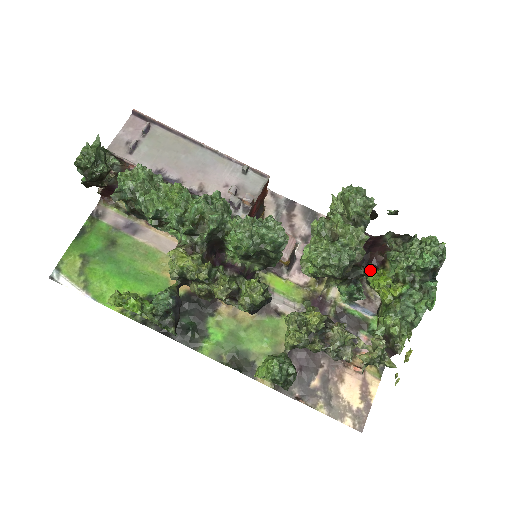
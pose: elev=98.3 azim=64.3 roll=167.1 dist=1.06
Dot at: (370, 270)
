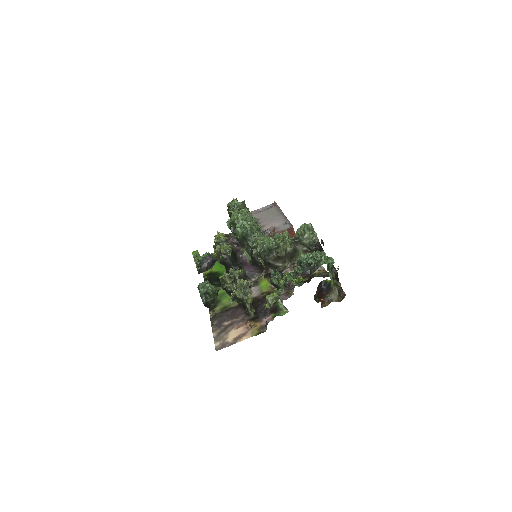
Dot at: (298, 277)
